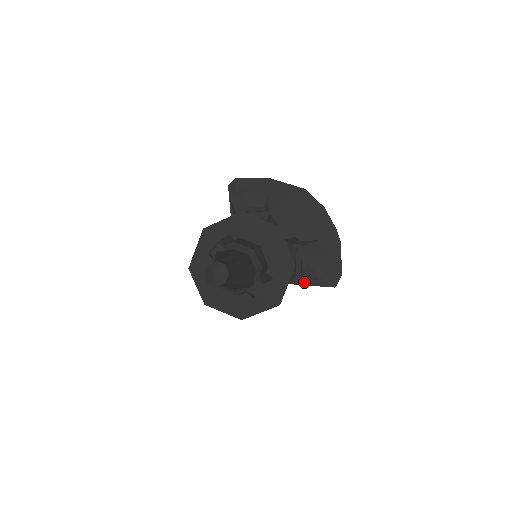
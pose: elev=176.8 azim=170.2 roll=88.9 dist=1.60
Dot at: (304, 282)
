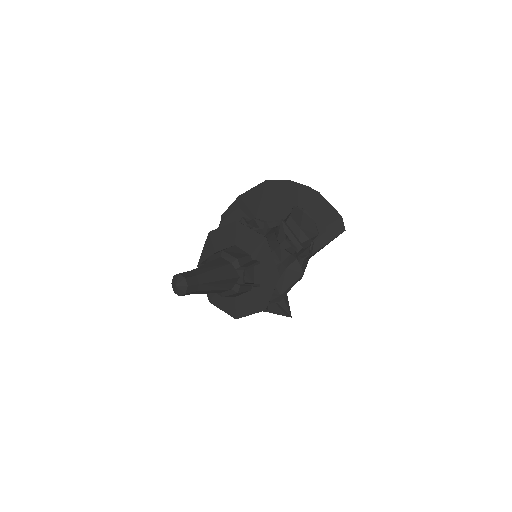
Dot at: (318, 247)
